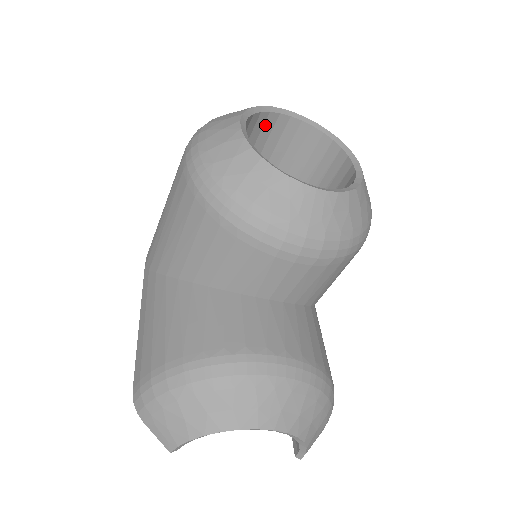
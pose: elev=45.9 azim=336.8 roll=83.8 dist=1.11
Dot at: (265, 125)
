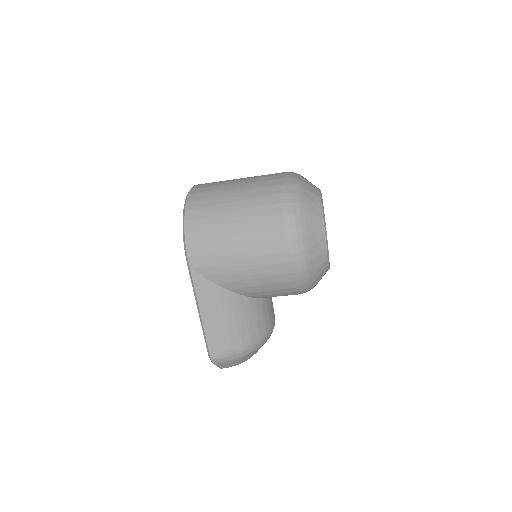
Dot at: occluded
